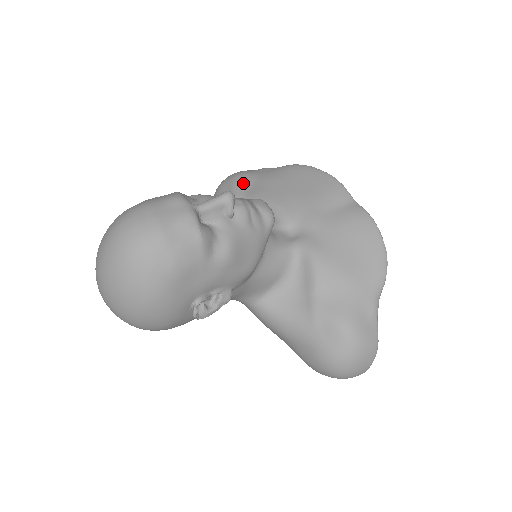
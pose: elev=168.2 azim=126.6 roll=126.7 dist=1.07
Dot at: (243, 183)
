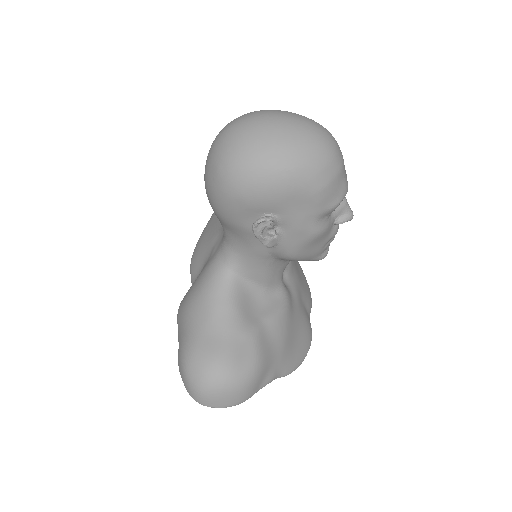
Dot at: occluded
